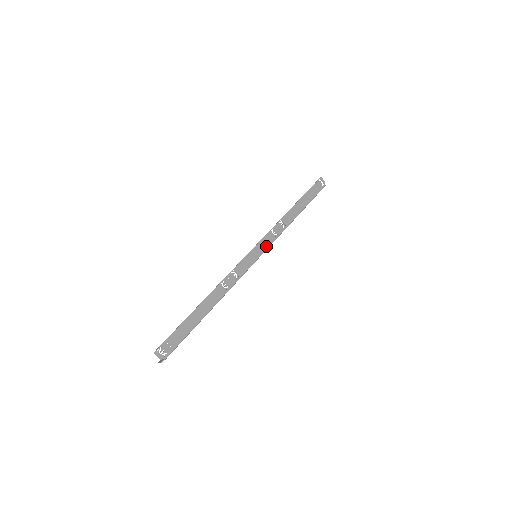
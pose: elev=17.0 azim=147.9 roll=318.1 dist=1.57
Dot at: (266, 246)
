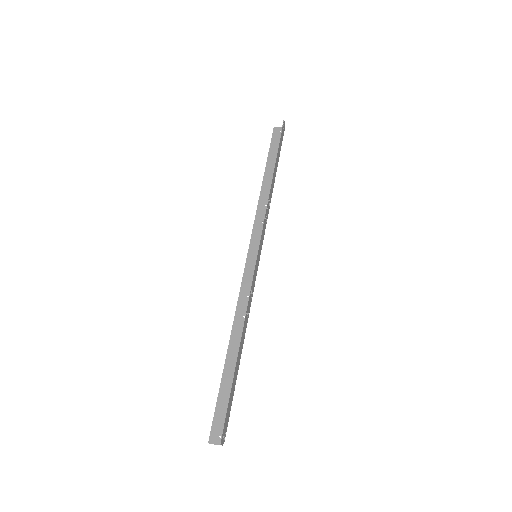
Dot at: occluded
